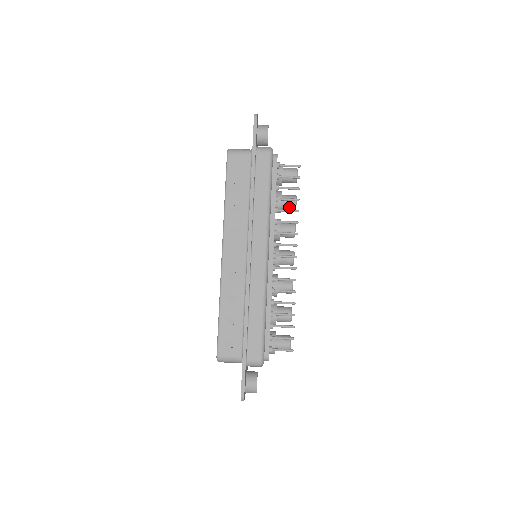
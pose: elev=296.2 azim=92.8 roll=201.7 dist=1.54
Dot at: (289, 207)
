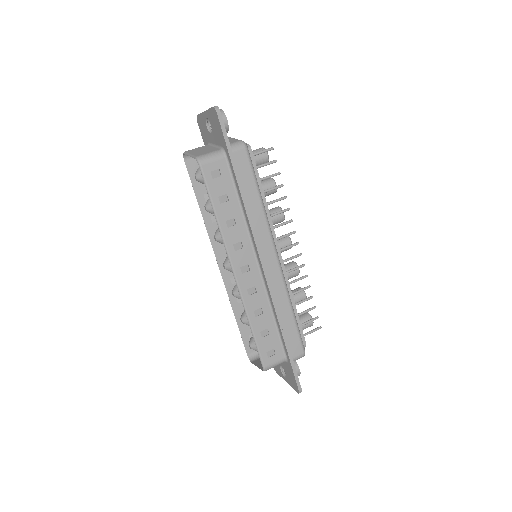
Dot at: (270, 193)
